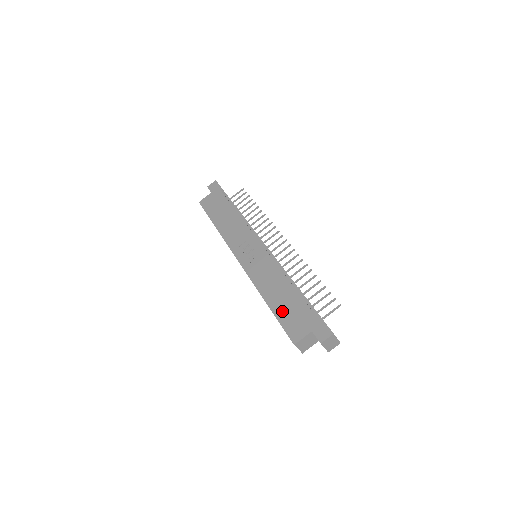
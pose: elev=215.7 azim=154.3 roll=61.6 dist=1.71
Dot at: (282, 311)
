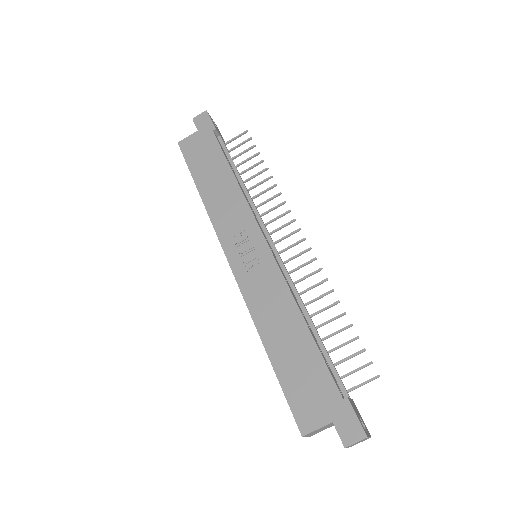
Dot at: (289, 372)
